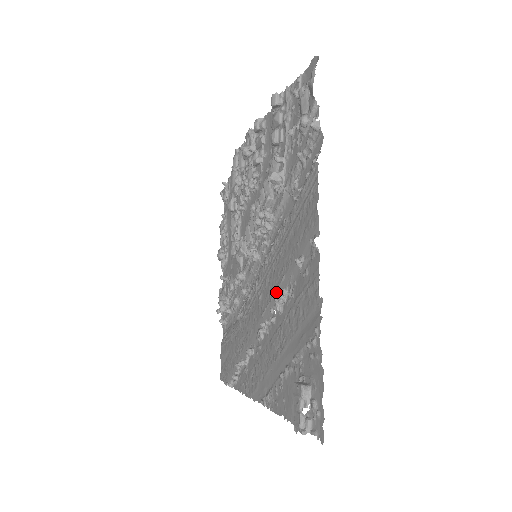
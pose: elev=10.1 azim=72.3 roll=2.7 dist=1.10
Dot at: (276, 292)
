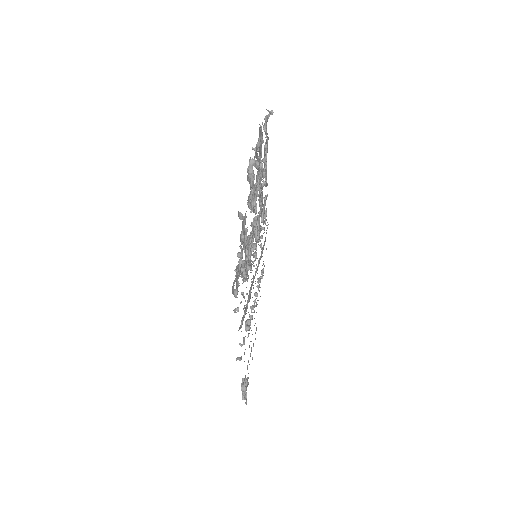
Dot at: occluded
